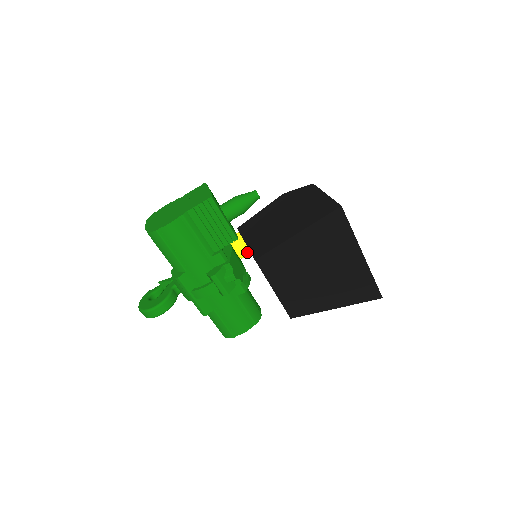
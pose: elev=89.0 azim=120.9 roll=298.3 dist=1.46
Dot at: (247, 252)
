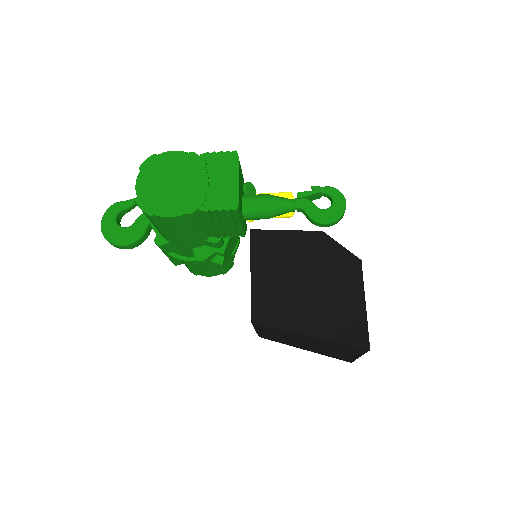
Dot at: (249, 222)
